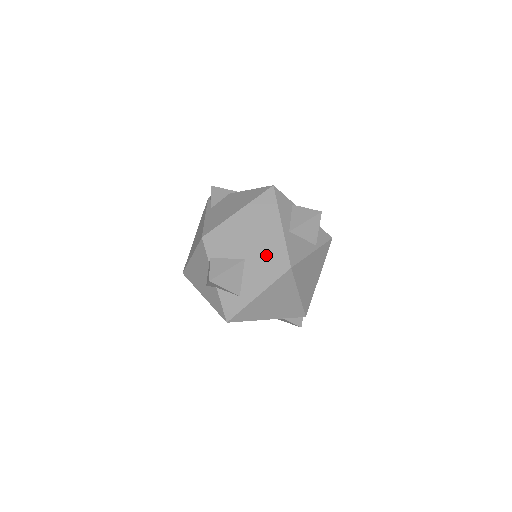
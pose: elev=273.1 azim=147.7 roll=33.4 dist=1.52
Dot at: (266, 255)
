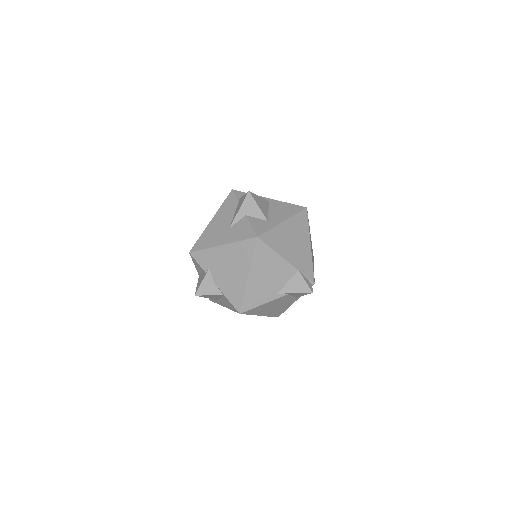
Dot at: (285, 203)
